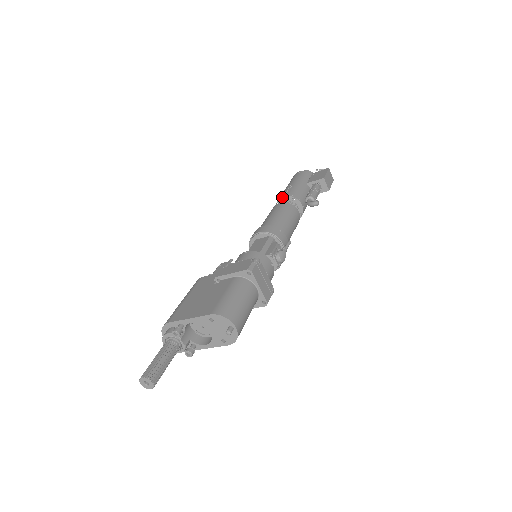
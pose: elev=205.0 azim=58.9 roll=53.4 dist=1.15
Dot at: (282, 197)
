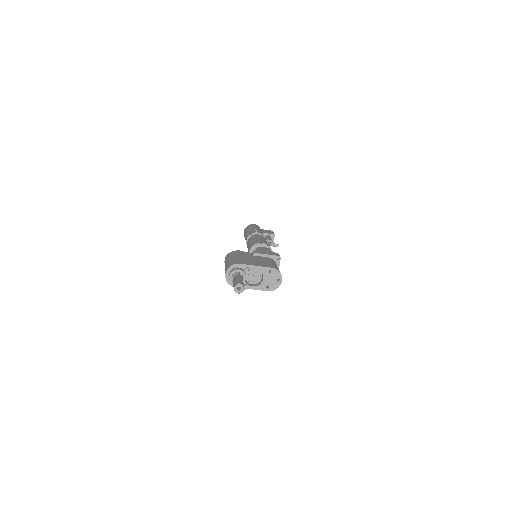
Dot at: (256, 232)
